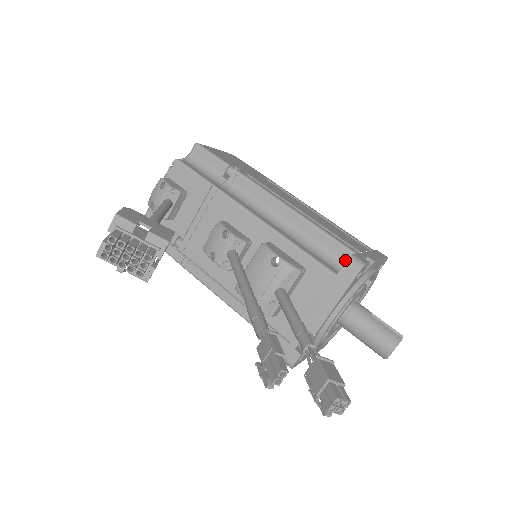
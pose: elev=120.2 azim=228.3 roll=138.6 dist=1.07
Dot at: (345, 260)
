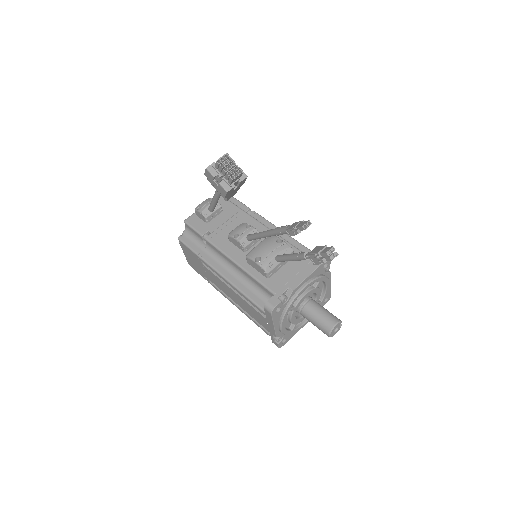
Dot at: occluded
